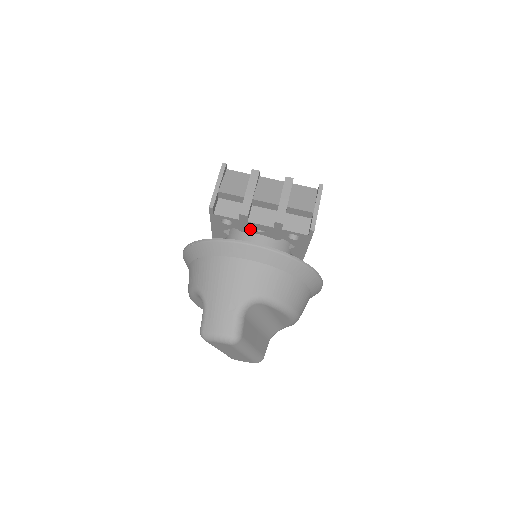
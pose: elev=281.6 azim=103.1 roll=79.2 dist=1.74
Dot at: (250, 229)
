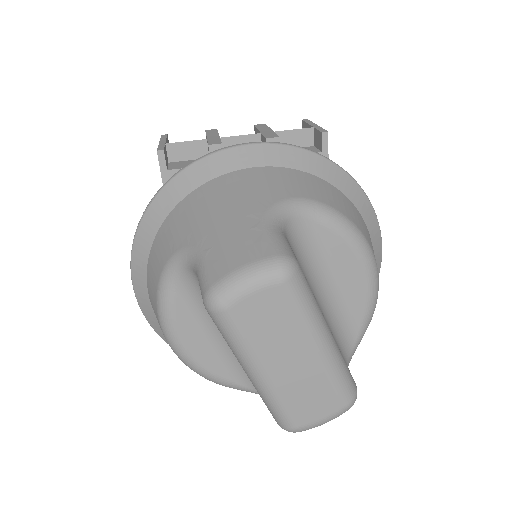
Dot at: occluded
